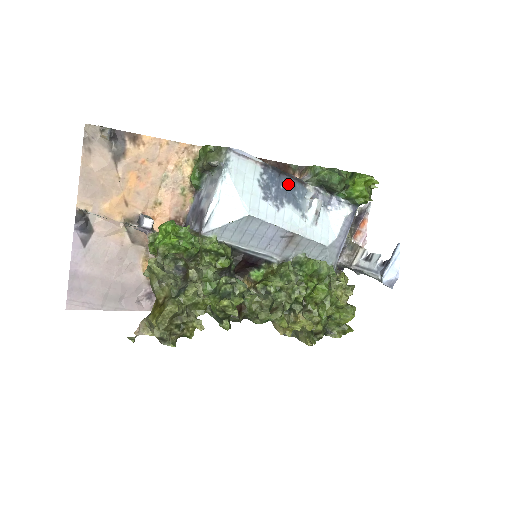
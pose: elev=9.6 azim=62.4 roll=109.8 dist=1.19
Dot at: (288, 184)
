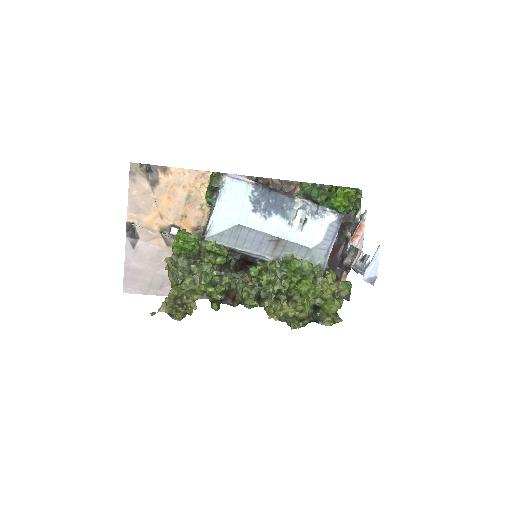
Dot at: (277, 198)
